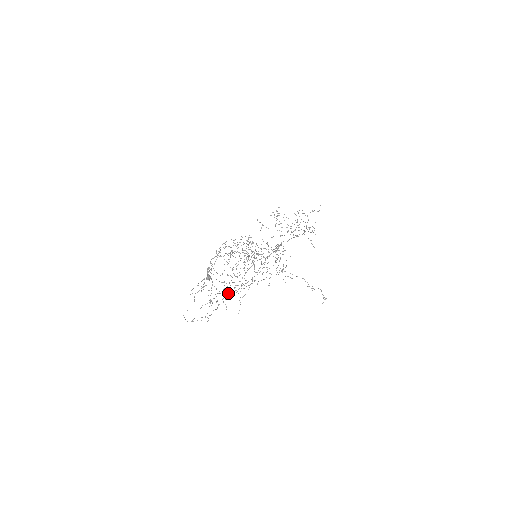
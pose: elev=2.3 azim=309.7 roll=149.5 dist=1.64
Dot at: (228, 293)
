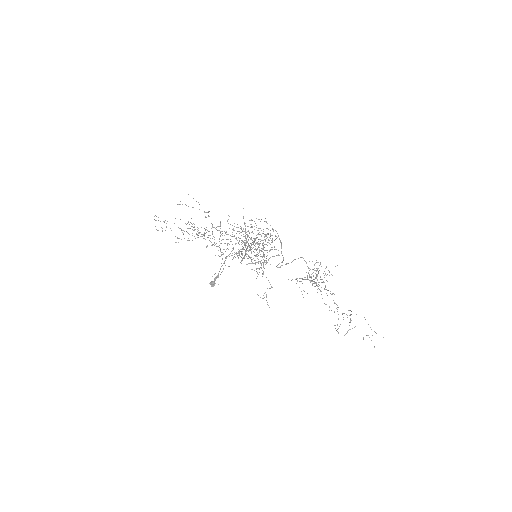
Dot at: occluded
